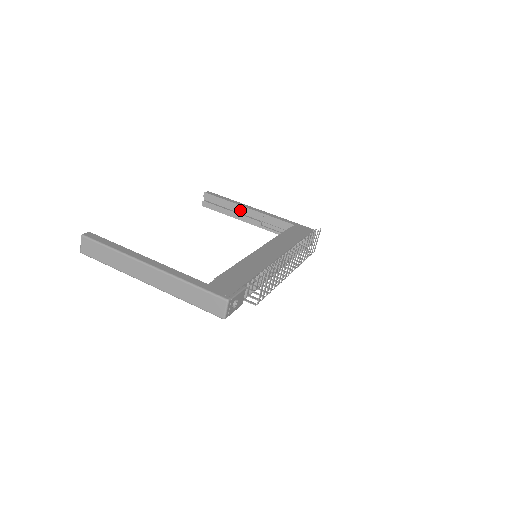
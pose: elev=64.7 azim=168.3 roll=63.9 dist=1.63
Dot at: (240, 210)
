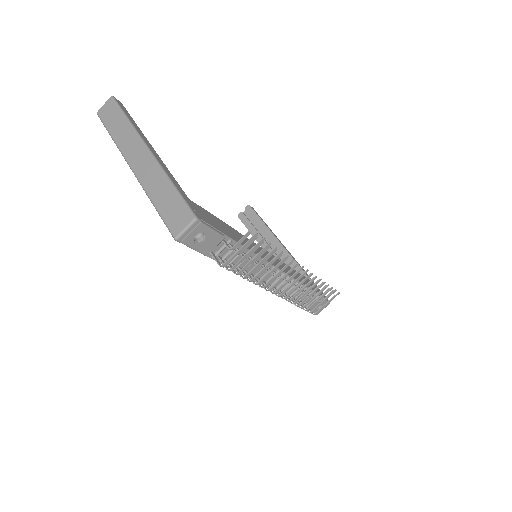
Dot at: (270, 239)
